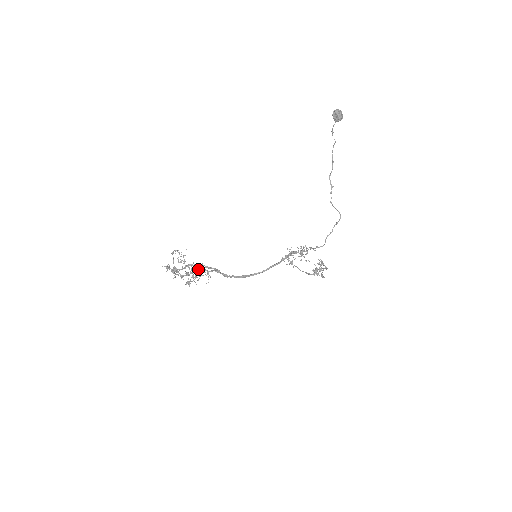
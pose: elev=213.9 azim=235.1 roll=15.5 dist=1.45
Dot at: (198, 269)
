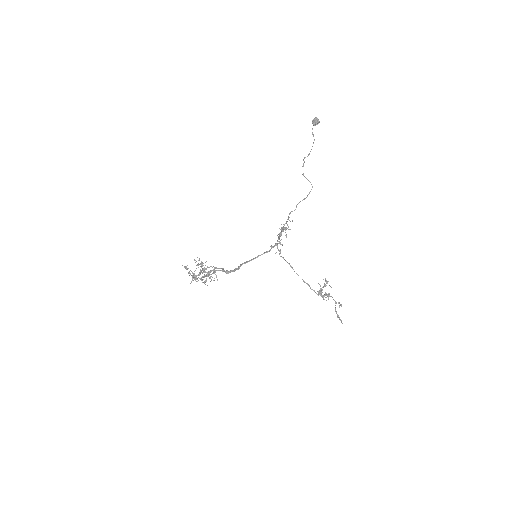
Dot at: (209, 272)
